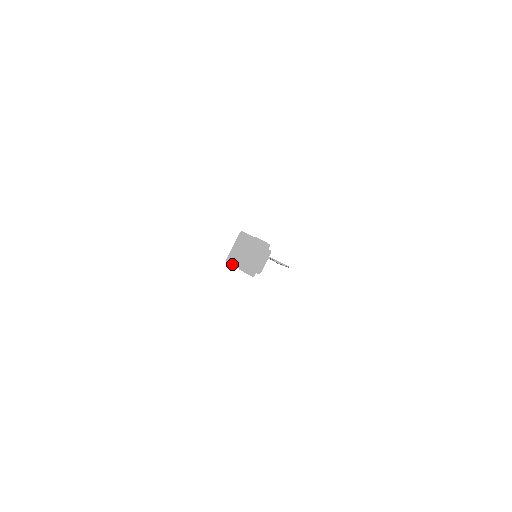
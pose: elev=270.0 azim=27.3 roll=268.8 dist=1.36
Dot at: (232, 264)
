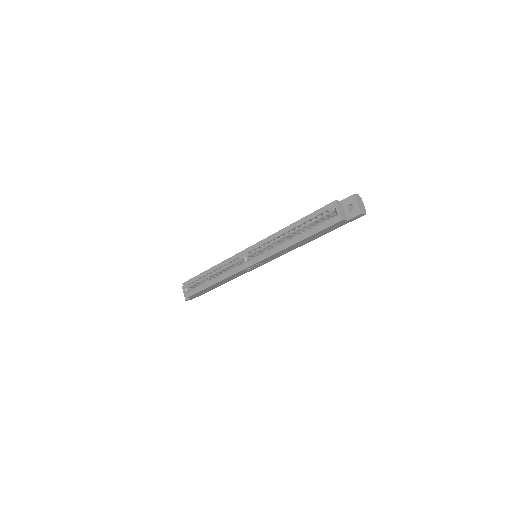
Dot at: (344, 220)
